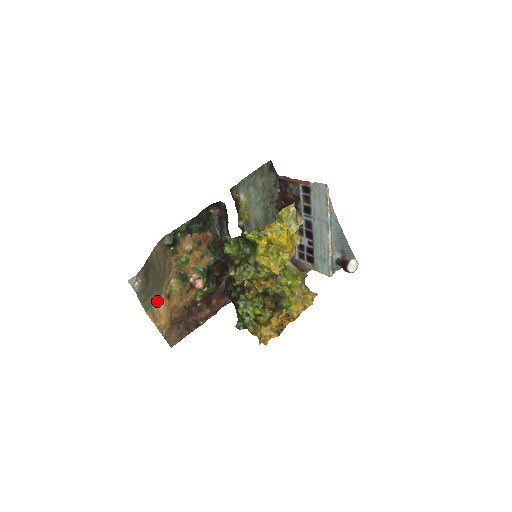
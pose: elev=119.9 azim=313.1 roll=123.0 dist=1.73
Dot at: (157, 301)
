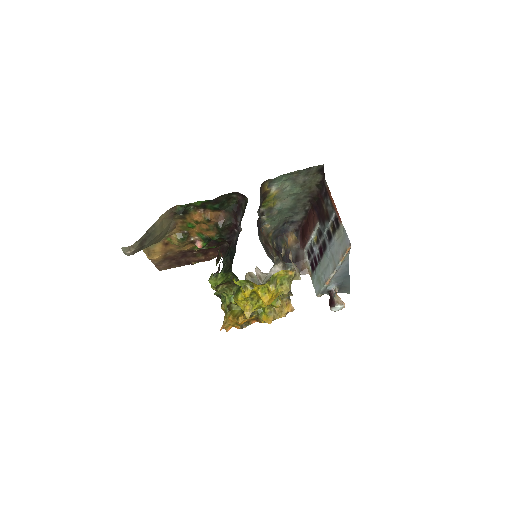
Dot at: (155, 244)
